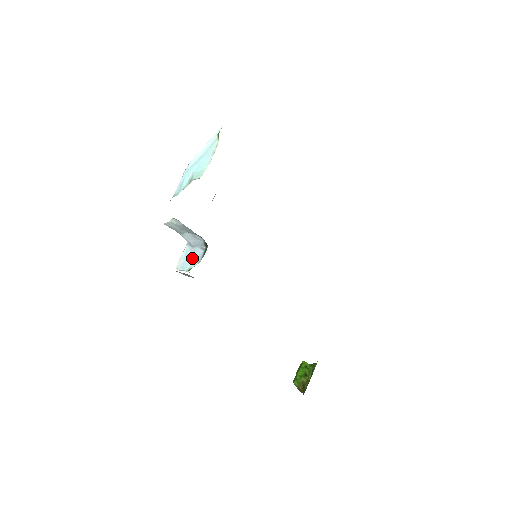
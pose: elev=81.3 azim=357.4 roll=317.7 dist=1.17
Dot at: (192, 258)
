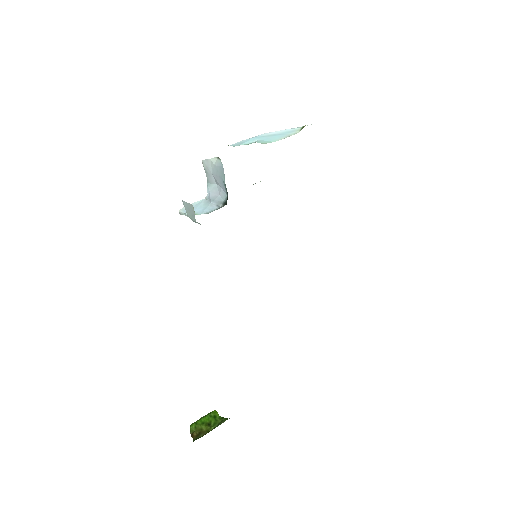
Dot at: (202, 208)
